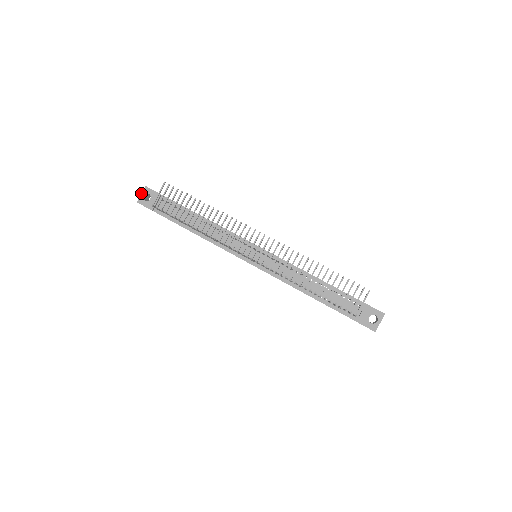
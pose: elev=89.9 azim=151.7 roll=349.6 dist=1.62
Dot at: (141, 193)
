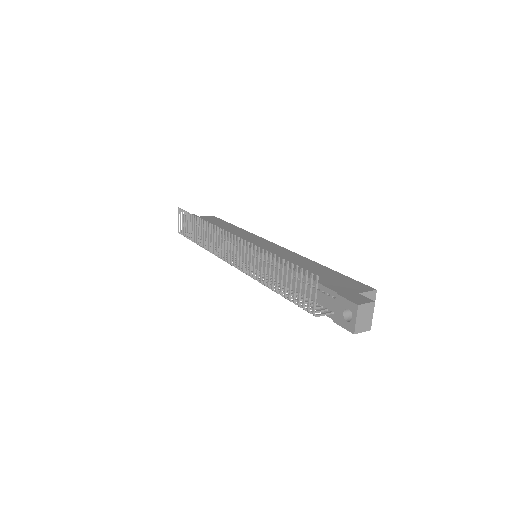
Dot at: occluded
